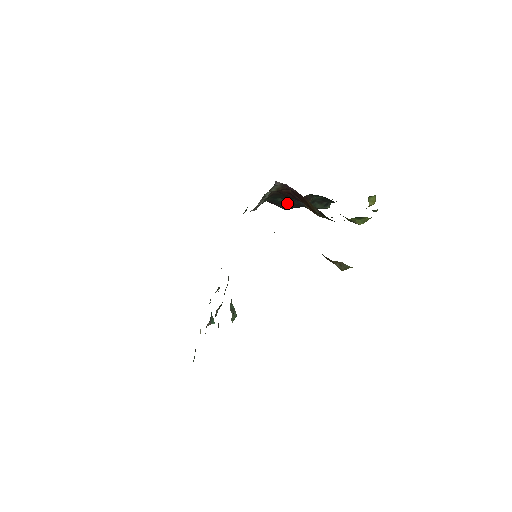
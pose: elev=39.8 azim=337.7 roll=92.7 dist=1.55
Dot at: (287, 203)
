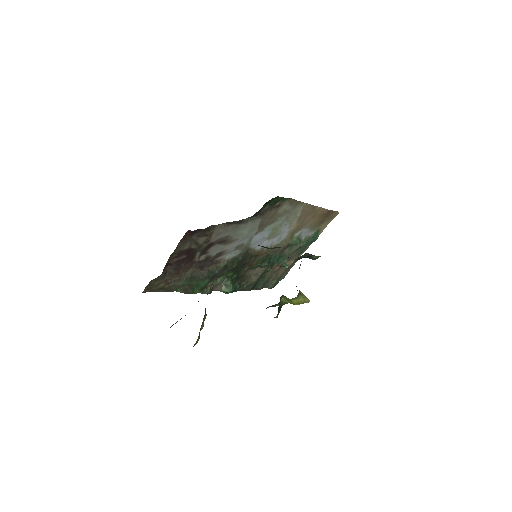
Dot at: occluded
